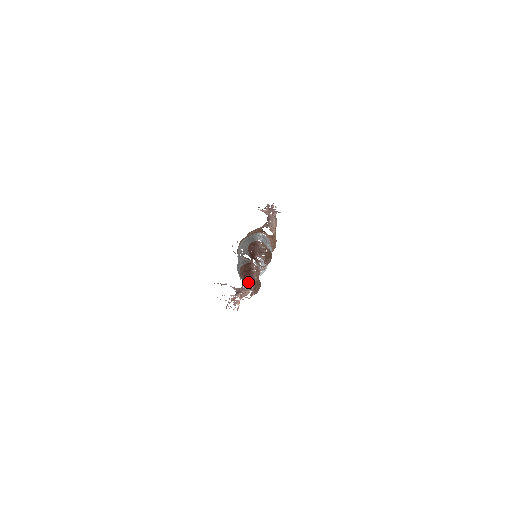
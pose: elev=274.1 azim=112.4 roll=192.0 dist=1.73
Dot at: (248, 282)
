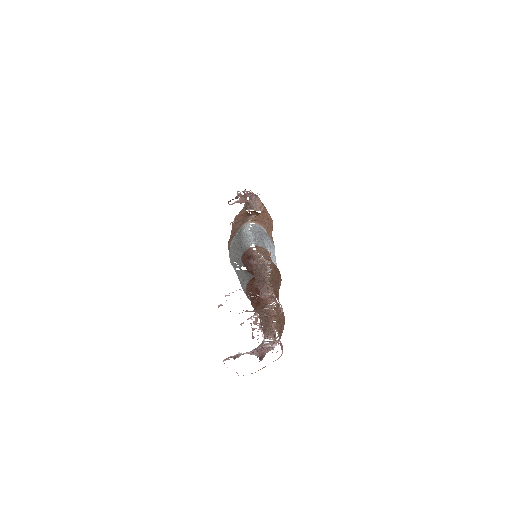
Dot at: (266, 323)
